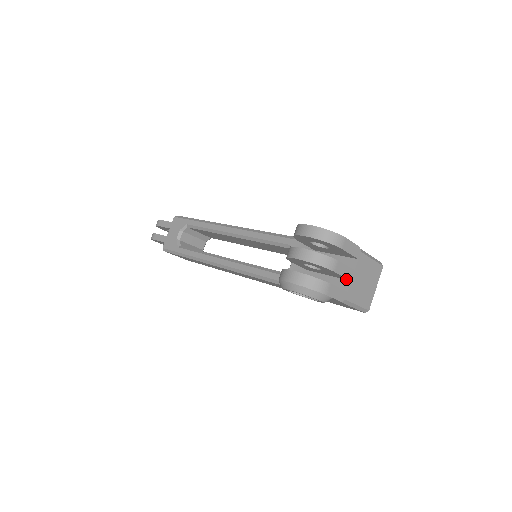
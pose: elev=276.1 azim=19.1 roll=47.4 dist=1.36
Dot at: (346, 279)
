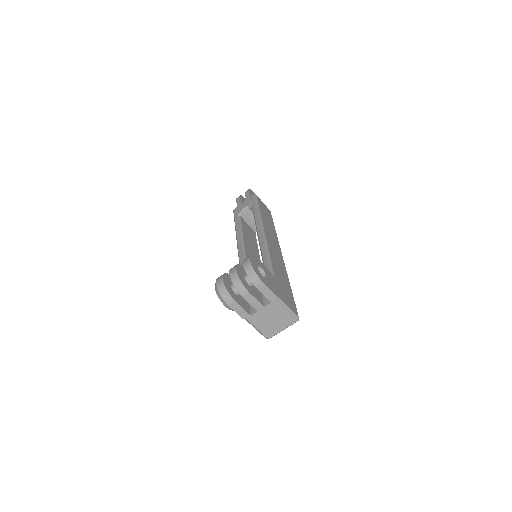
Dot at: (256, 308)
